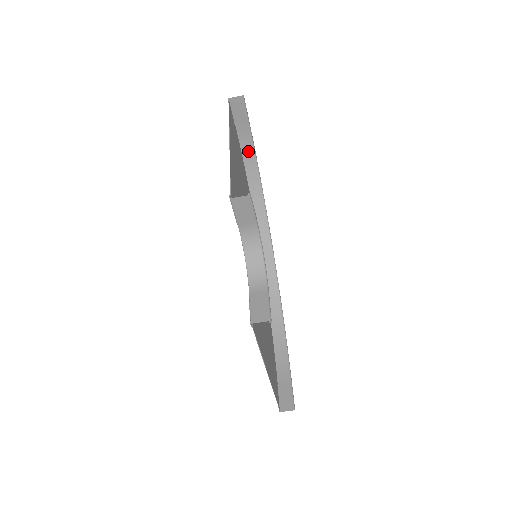
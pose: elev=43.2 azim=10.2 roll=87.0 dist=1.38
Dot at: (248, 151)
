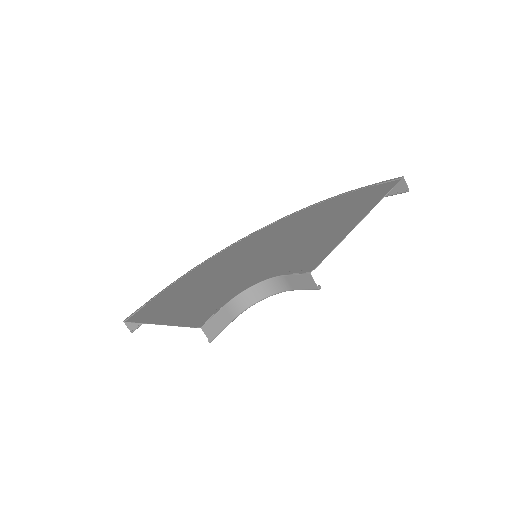
Dot at: occluded
